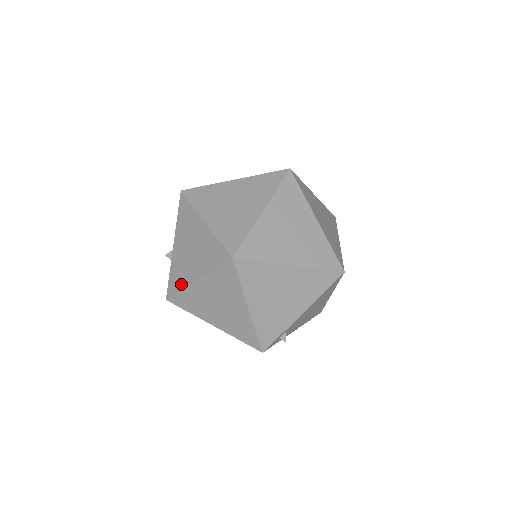
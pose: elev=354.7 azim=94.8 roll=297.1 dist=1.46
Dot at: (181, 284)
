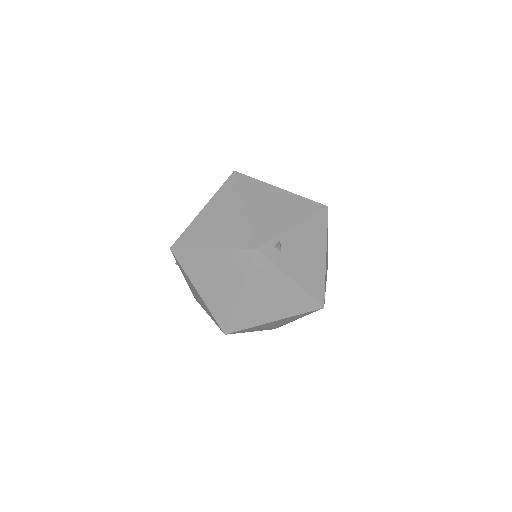
Dot at: (188, 226)
